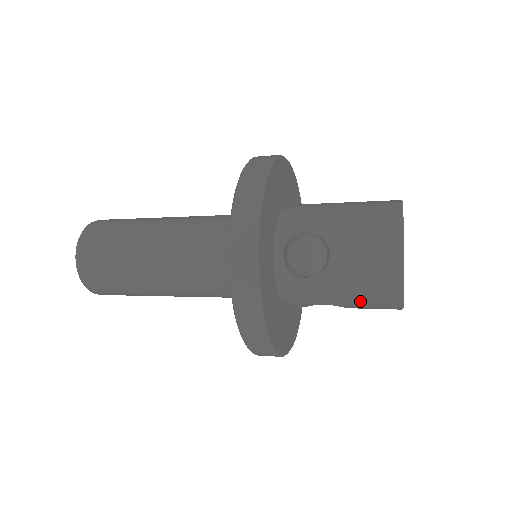
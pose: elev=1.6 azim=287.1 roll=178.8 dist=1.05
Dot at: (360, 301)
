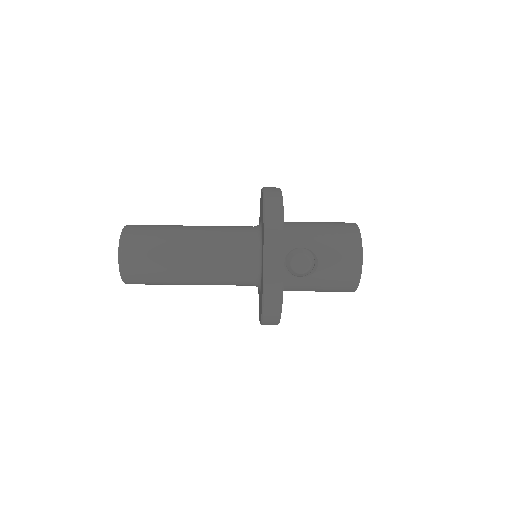
Dot at: (331, 289)
